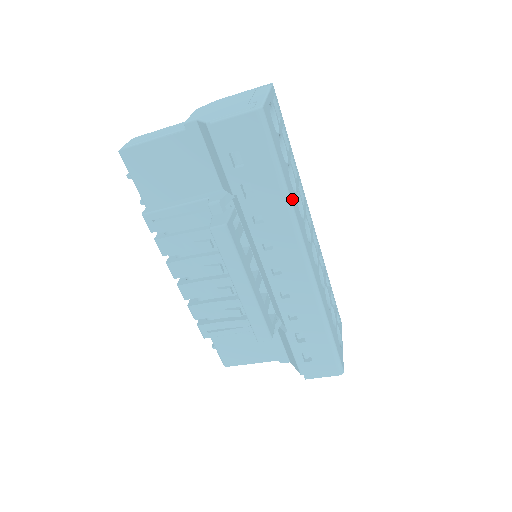
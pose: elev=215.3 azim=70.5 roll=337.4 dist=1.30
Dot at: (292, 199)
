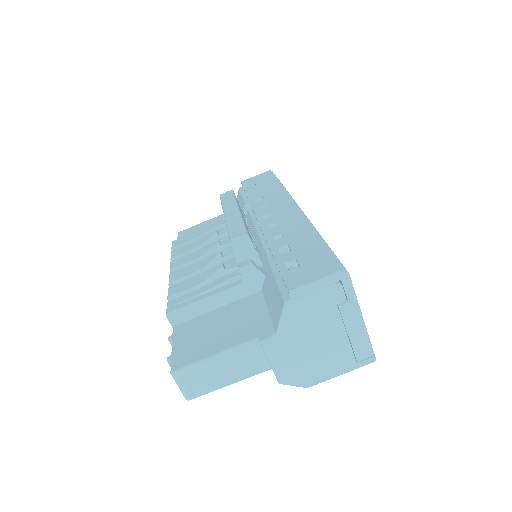
Dot at: occluded
